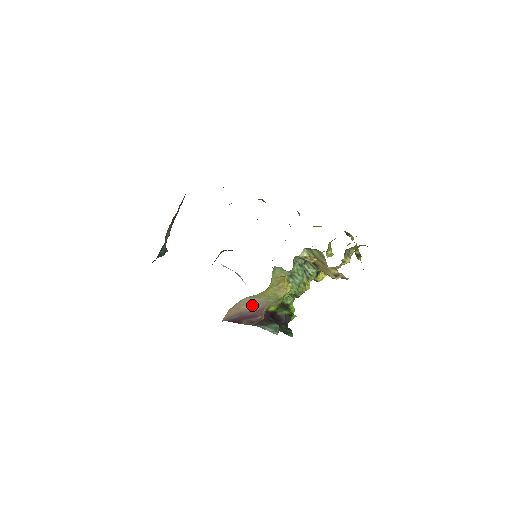
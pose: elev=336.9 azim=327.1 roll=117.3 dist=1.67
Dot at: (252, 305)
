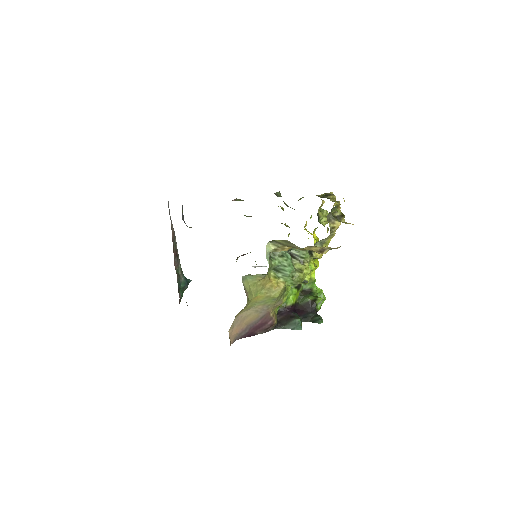
Dot at: (253, 316)
